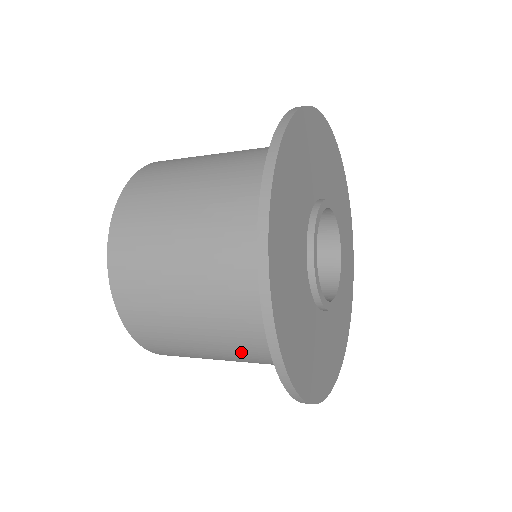
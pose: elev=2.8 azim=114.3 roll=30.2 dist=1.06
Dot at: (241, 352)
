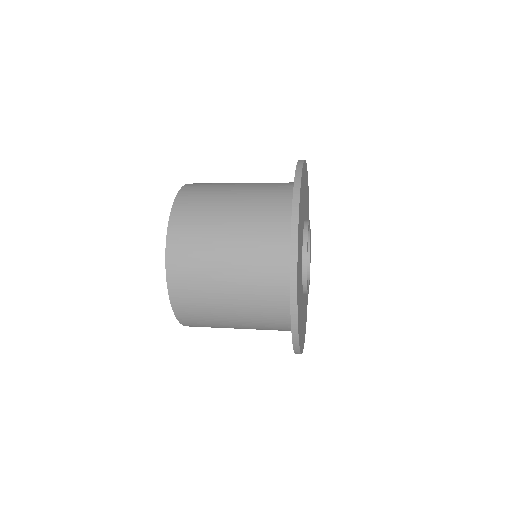
Dot at: (253, 301)
